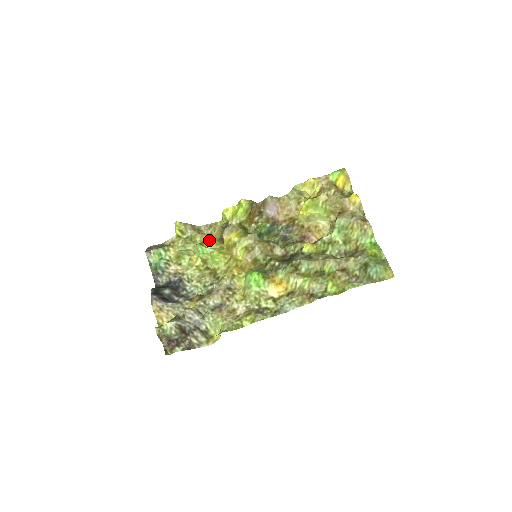
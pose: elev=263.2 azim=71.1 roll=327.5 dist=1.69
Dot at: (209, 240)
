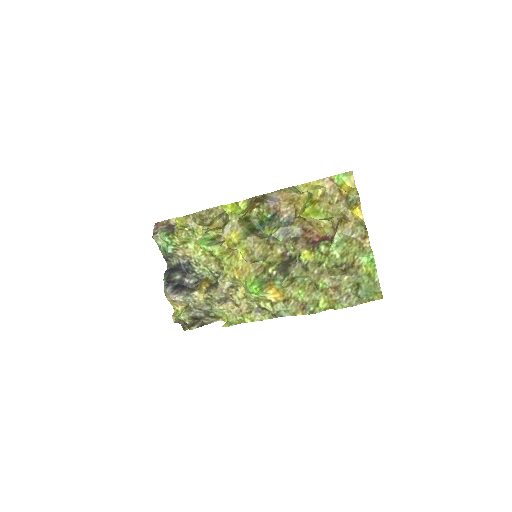
Dot at: (211, 229)
